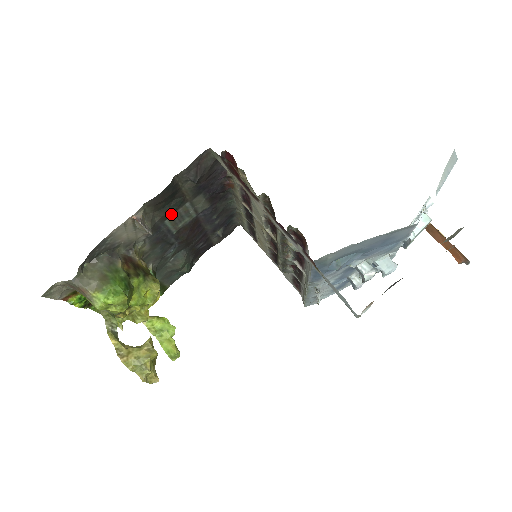
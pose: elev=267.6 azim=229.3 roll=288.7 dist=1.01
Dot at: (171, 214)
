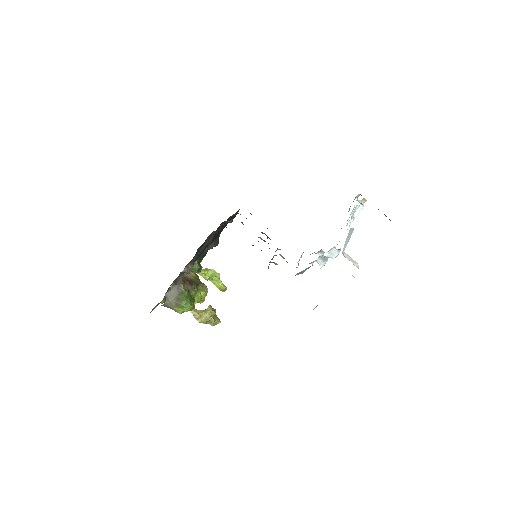
Dot at: occluded
